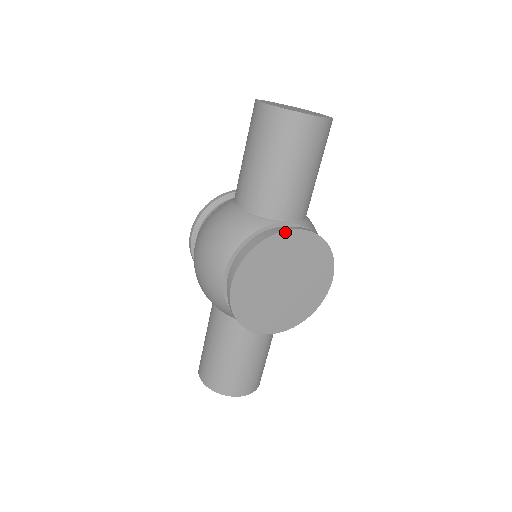
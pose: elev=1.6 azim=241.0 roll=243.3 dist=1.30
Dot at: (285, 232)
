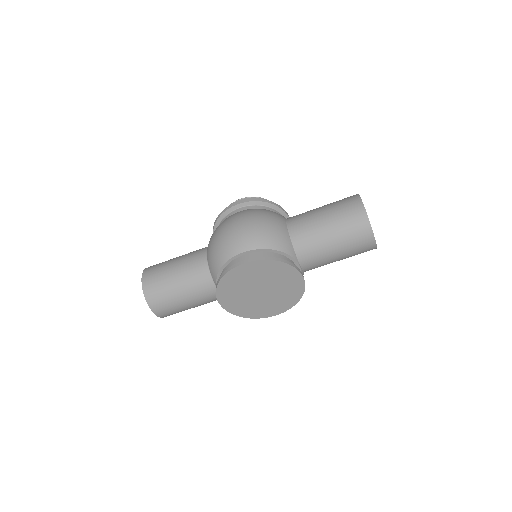
Dot at: (297, 271)
